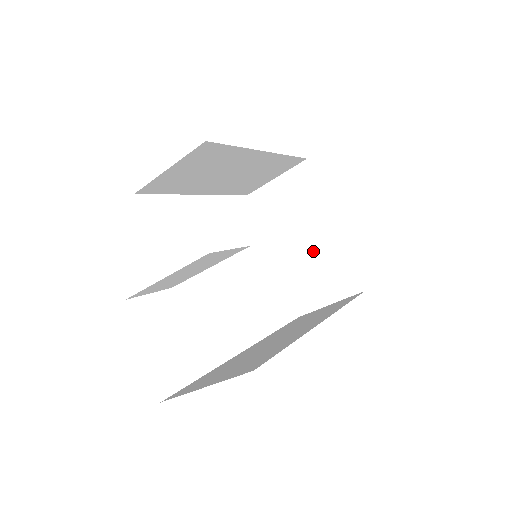
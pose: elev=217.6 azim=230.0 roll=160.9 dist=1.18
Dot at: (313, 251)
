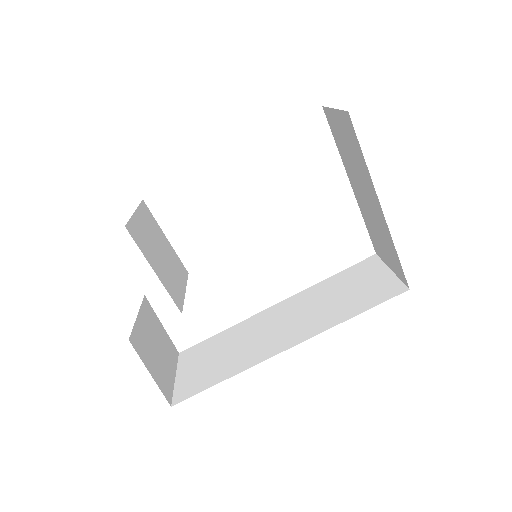
Dot at: (372, 214)
